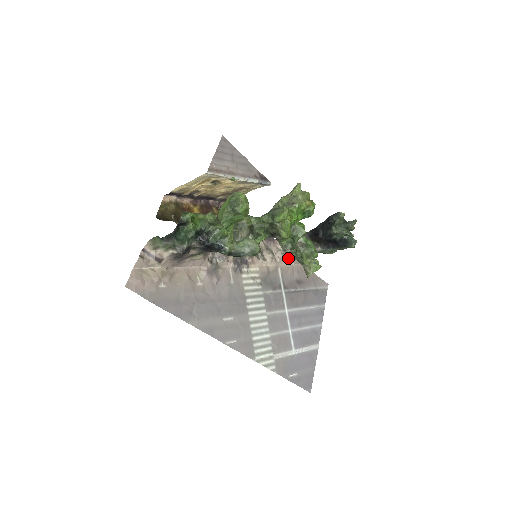
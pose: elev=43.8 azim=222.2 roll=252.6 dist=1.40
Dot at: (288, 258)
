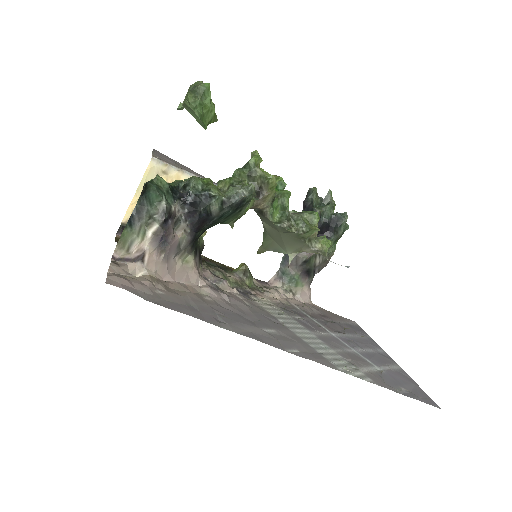
Dot at: (294, 295)
